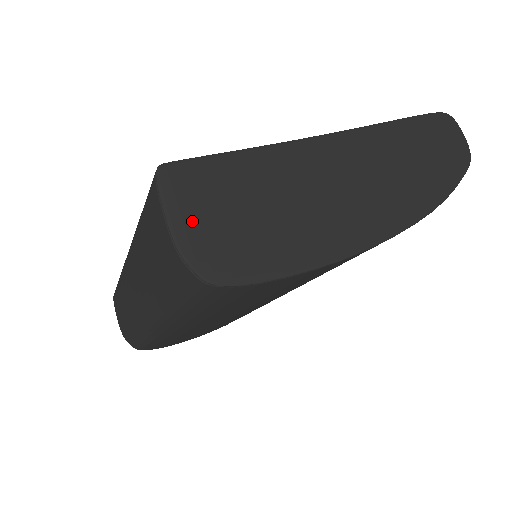
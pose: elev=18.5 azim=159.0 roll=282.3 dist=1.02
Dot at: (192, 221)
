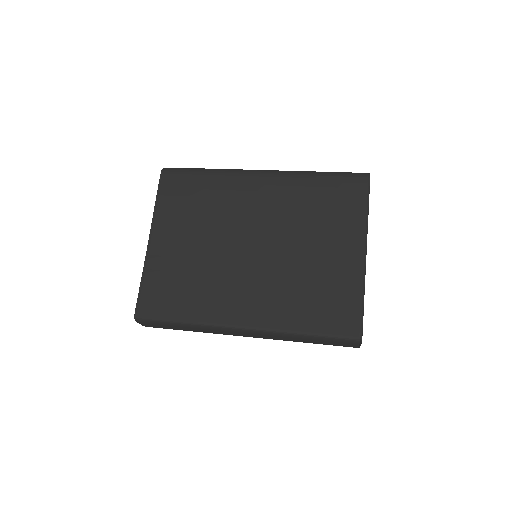
Dot at: occluded
